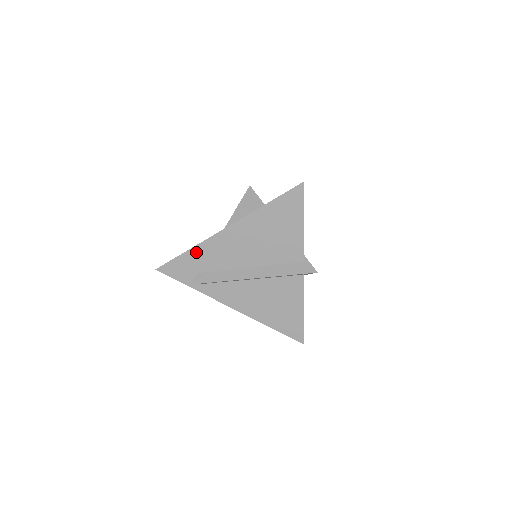
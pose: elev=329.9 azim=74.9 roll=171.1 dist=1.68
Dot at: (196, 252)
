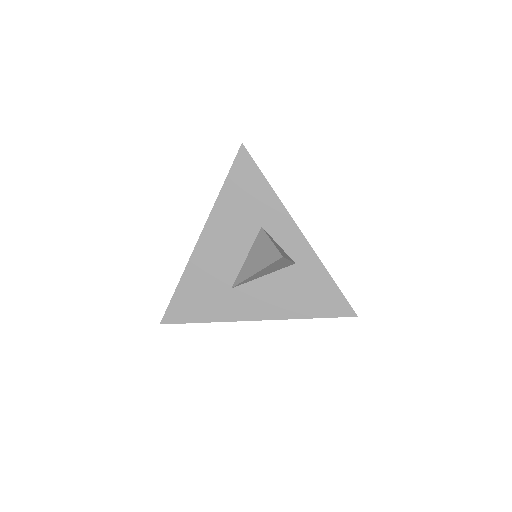
Dot at: occluded
